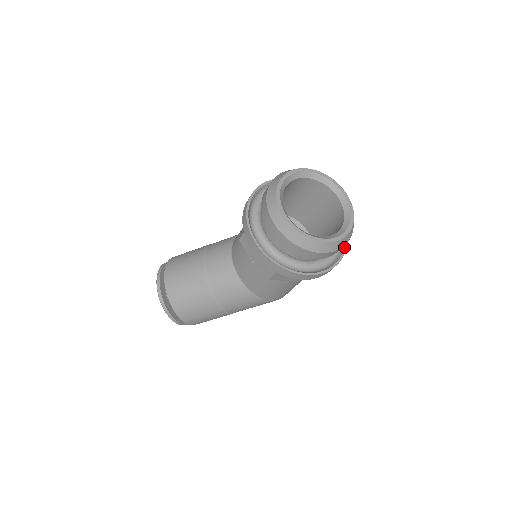
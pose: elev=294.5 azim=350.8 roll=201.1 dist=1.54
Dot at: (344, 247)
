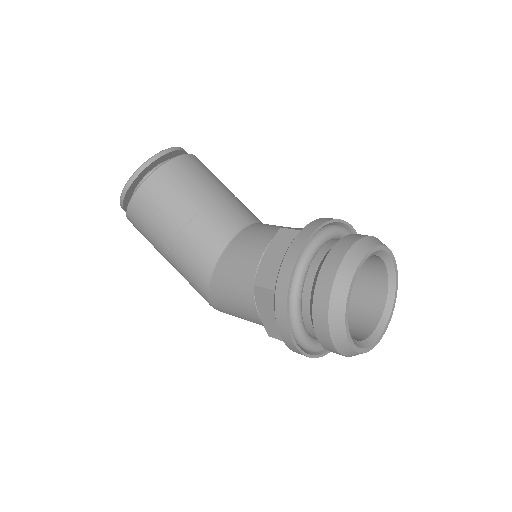
Dot at: (324, 353)
